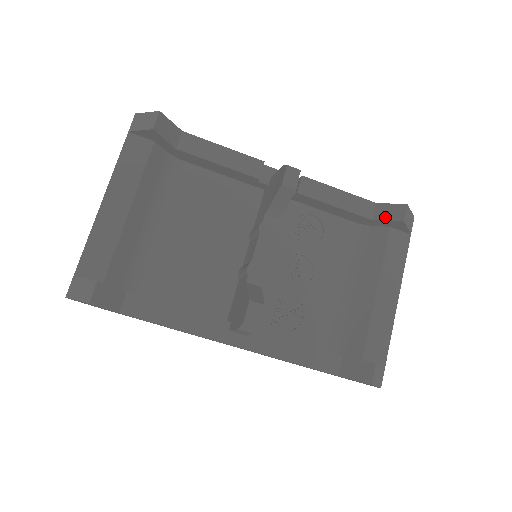
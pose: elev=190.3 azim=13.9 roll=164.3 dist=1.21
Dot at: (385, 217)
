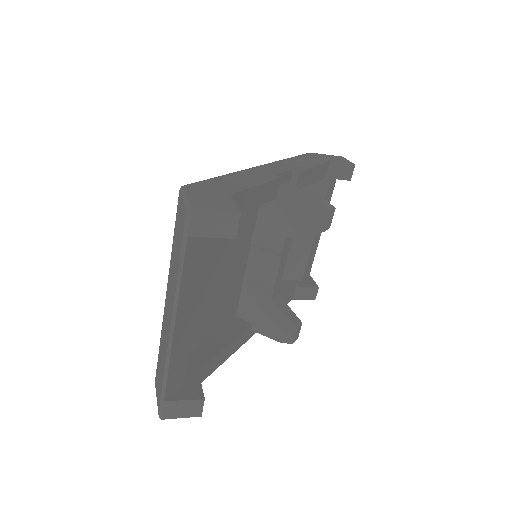
Dot at: (336, 176)
